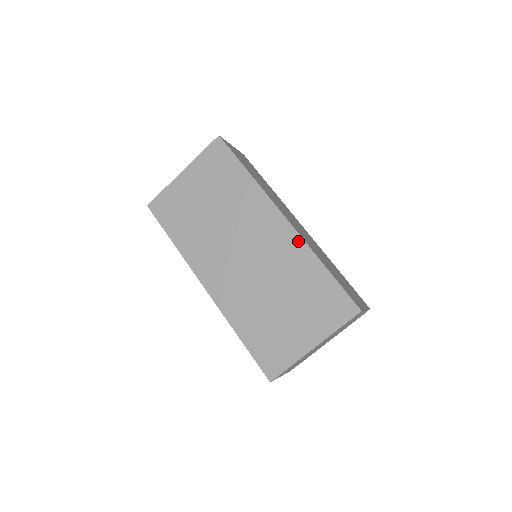
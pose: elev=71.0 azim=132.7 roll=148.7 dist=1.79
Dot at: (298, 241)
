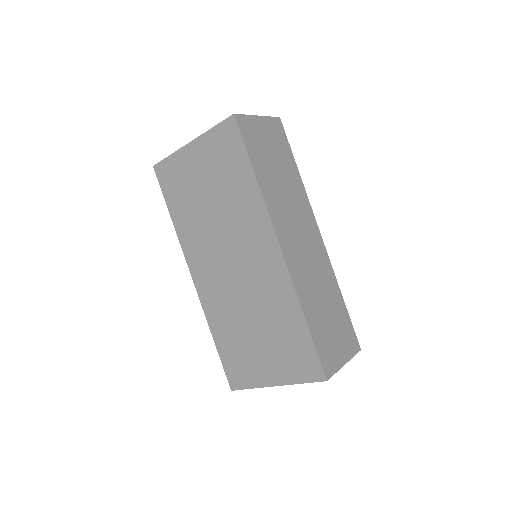
Dot at: (287, 281)
